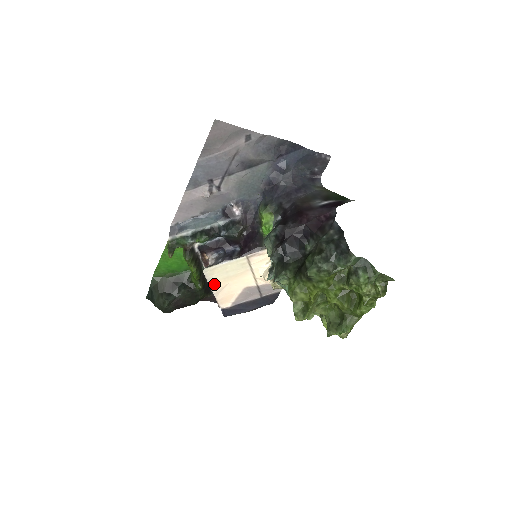
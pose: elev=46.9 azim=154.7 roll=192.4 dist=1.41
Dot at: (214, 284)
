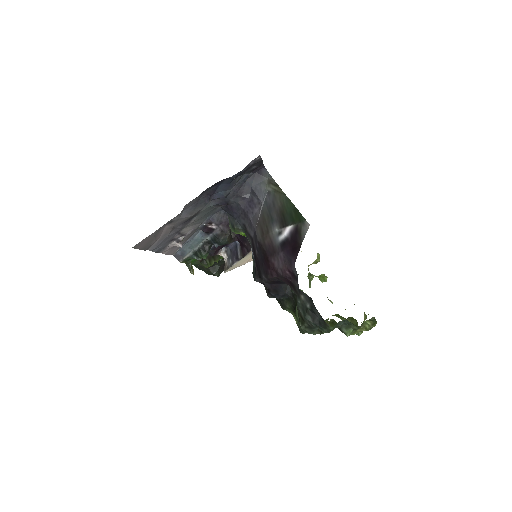
Dot at: (240, 265)
